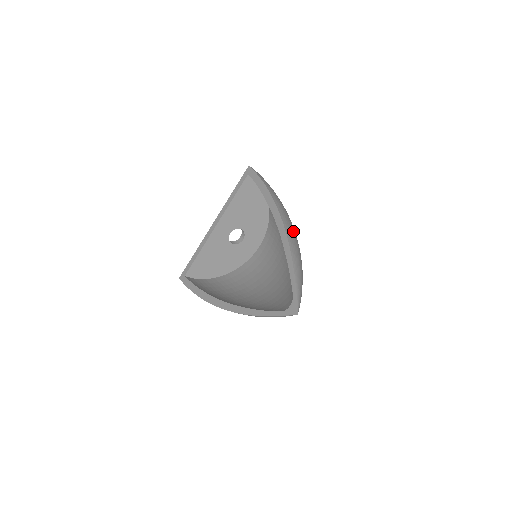
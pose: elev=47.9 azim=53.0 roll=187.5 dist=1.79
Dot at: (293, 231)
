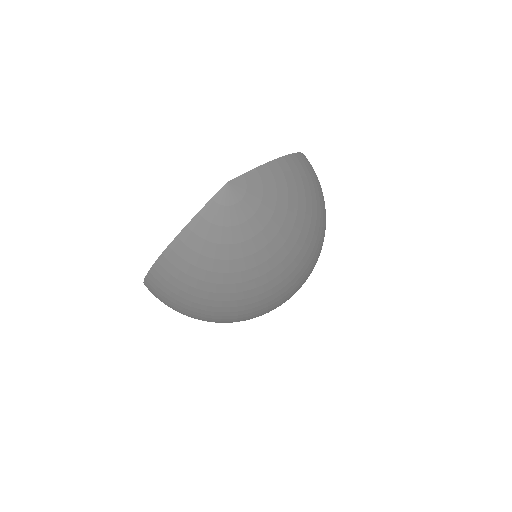
Dot at: (313, 181)
